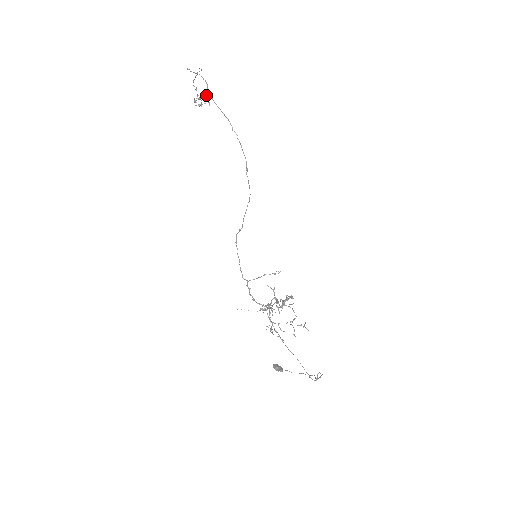
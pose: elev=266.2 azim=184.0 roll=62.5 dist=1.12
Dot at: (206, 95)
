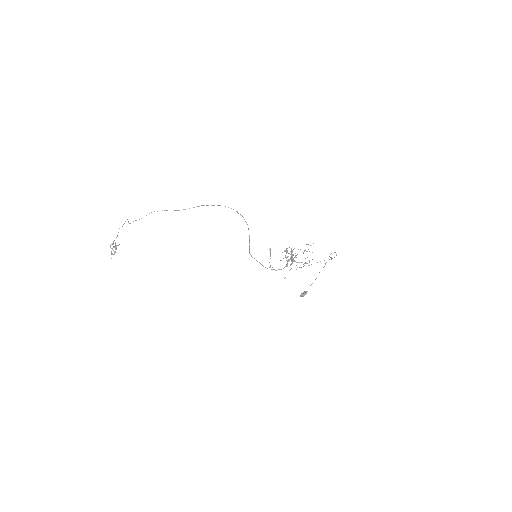
Dot at: occluded
